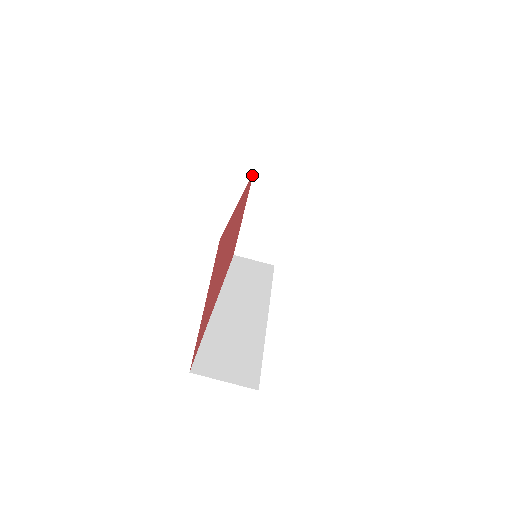
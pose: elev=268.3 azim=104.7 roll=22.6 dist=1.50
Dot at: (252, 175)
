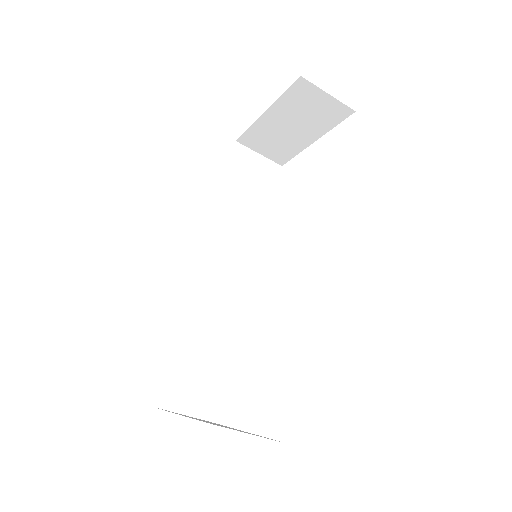
Dot at: occluded
